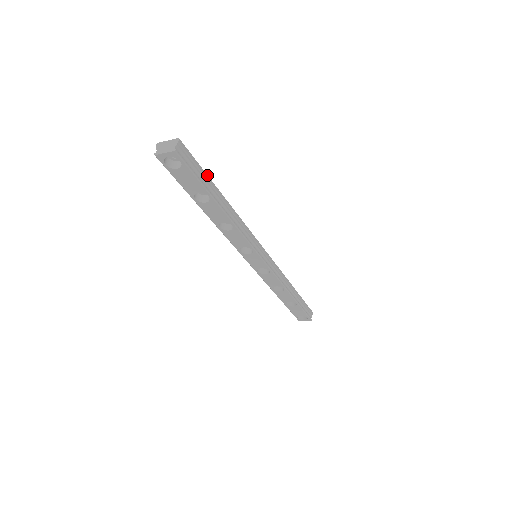
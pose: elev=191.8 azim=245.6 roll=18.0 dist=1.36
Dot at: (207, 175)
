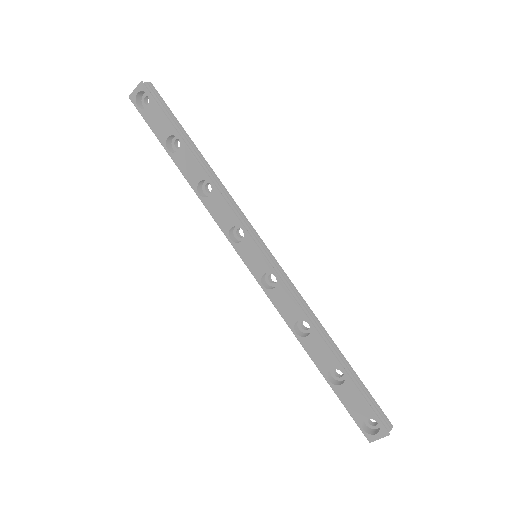
Dot at: occluded
